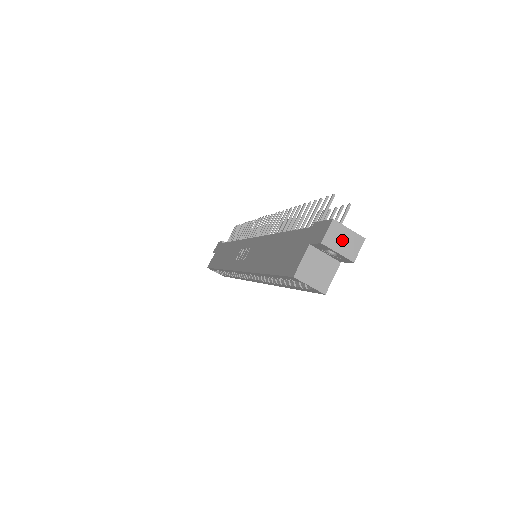
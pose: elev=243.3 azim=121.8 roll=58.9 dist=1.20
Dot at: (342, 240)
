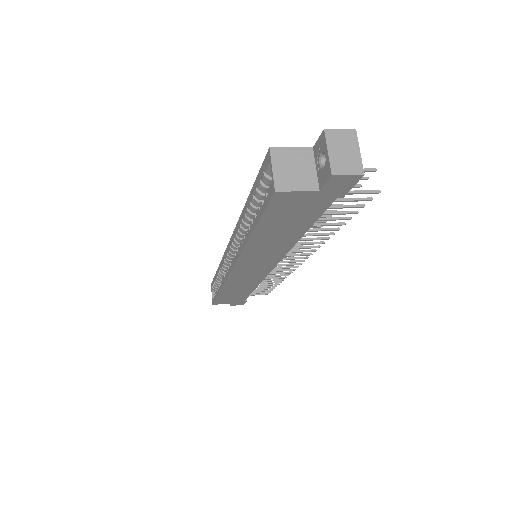
Dot at: (344, 150)
